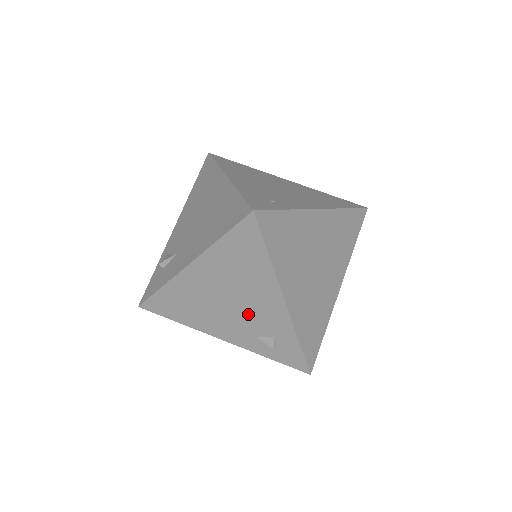
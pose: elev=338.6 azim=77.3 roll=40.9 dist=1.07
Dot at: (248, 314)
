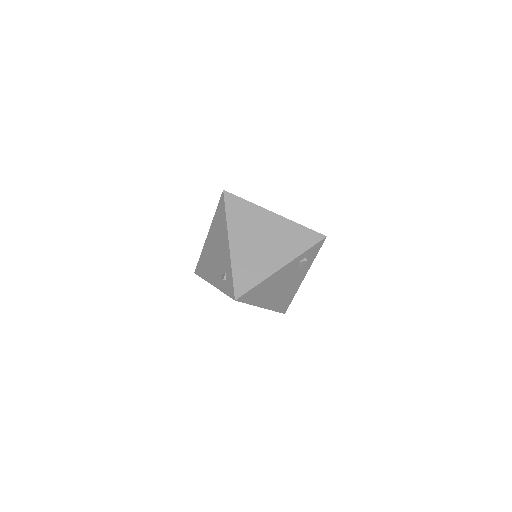
Dot at: (220, 259)
